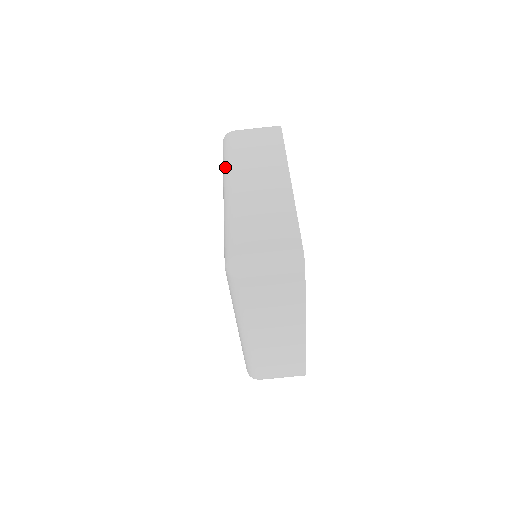
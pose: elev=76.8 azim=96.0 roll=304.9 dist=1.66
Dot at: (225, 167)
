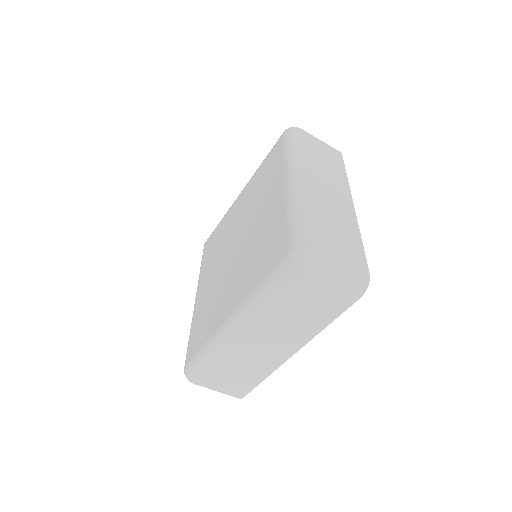
Dot at: (293, 156)
